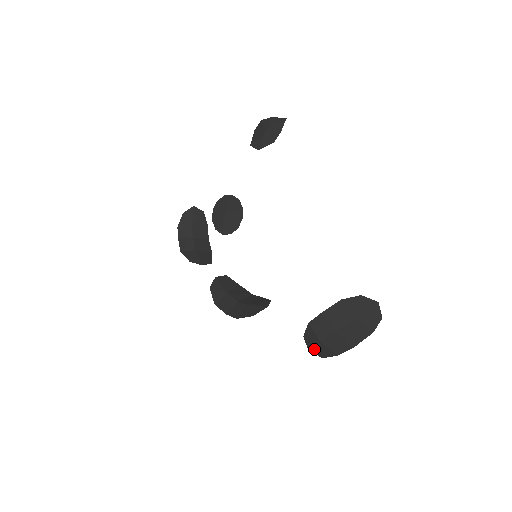
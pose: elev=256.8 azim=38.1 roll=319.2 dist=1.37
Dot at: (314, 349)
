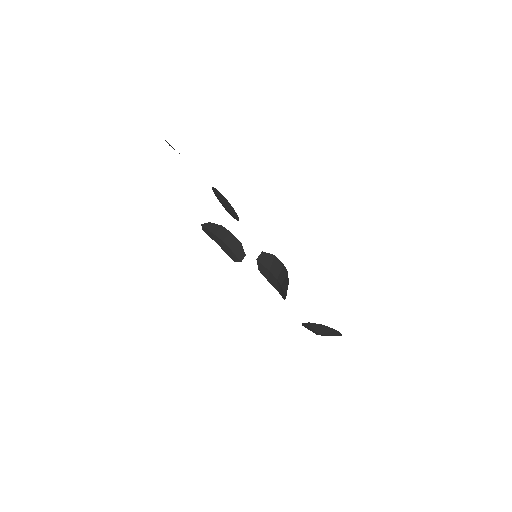
Dot at: occluded
